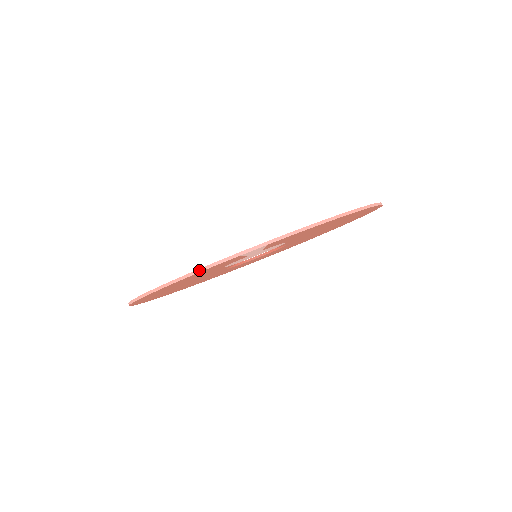
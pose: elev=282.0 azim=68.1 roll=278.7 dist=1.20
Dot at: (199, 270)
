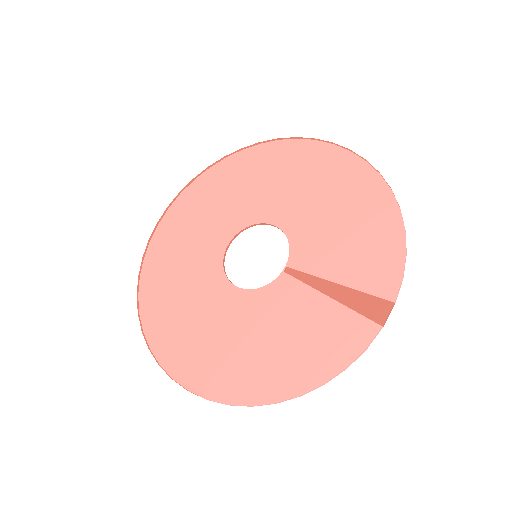
Dot at: (355, 360)
